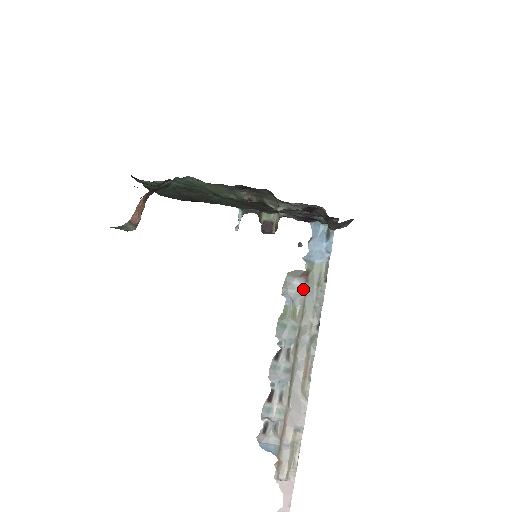
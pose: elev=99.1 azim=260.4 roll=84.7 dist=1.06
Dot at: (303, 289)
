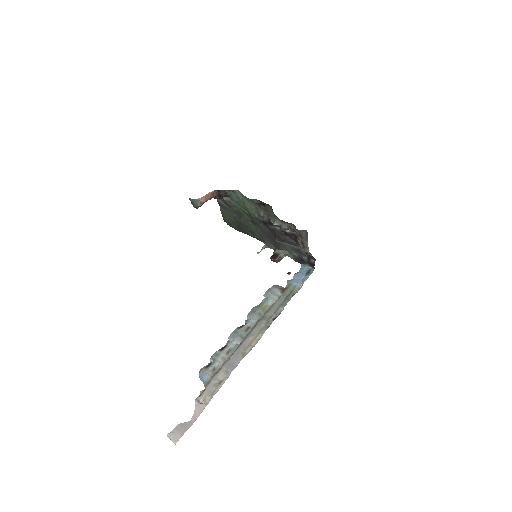
Dot at: (277, 296)
